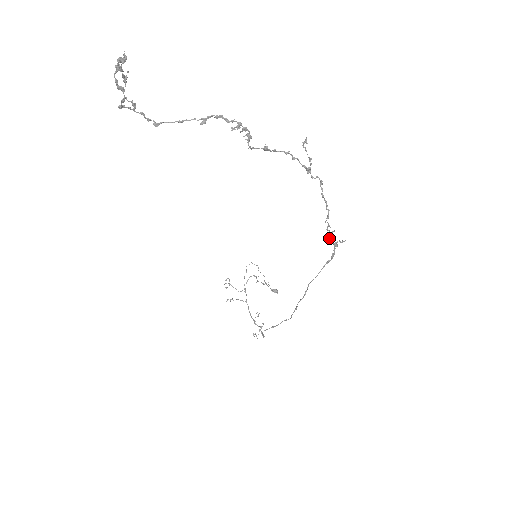
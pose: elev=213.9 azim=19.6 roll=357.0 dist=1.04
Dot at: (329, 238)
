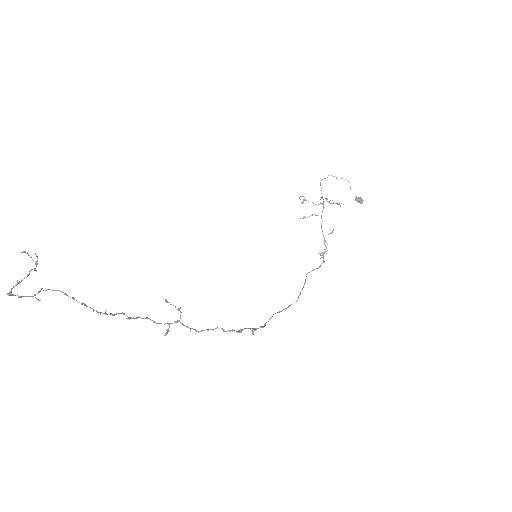
Dot at: (242, 329)
